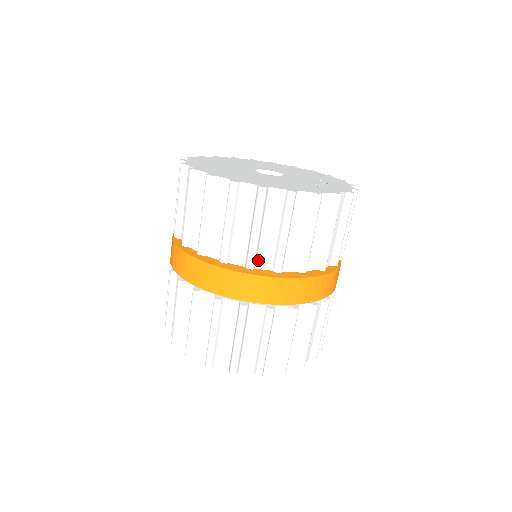
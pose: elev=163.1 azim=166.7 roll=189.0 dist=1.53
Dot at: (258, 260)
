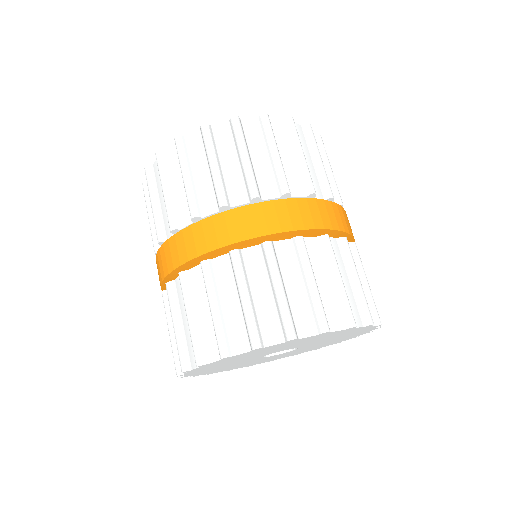
Dot at: occluded
